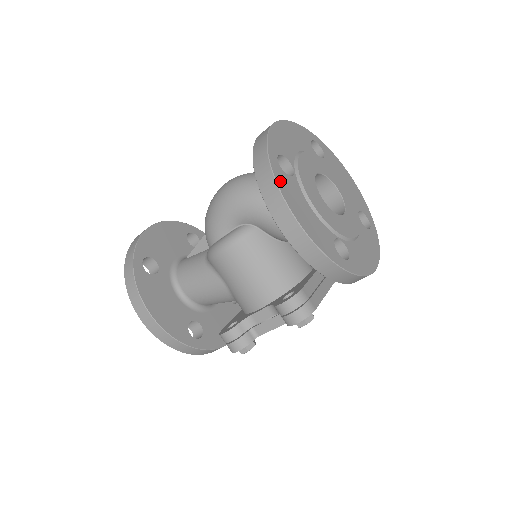
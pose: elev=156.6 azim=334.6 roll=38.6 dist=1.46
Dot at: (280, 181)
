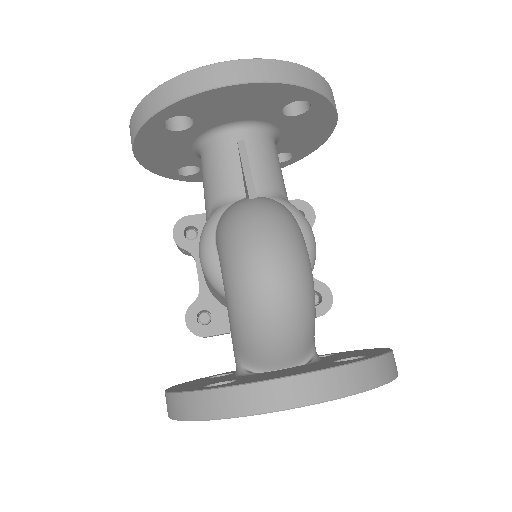
Dot at: occluded
